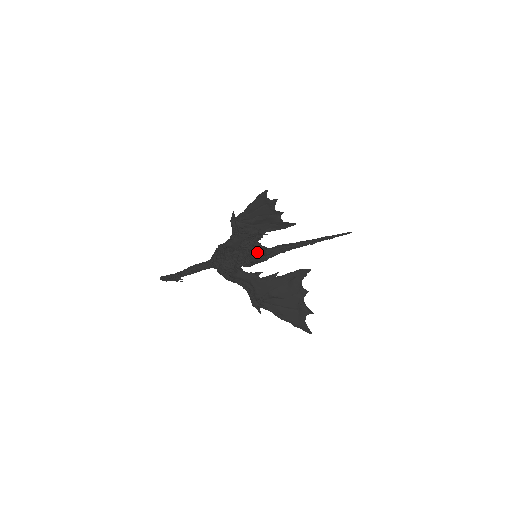
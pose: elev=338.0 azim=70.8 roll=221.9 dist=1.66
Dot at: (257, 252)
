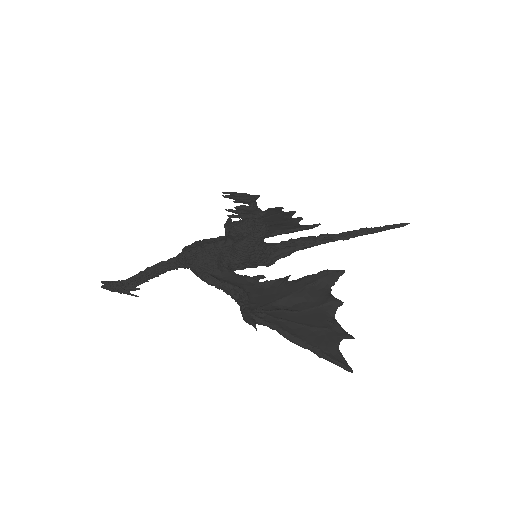
Dot at: (249, 216)
